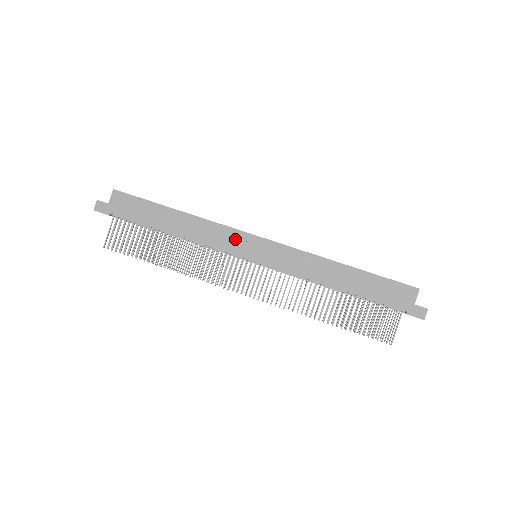
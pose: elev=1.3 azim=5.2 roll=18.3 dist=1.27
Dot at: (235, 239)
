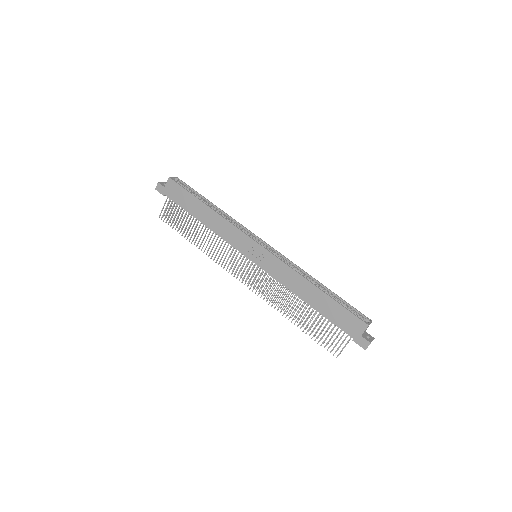
Dot at: (241, 240)
